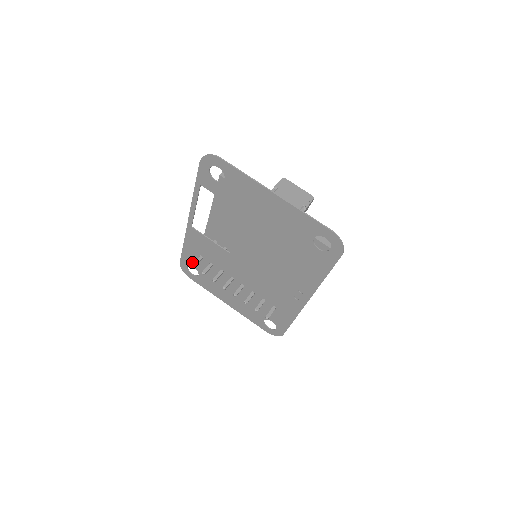
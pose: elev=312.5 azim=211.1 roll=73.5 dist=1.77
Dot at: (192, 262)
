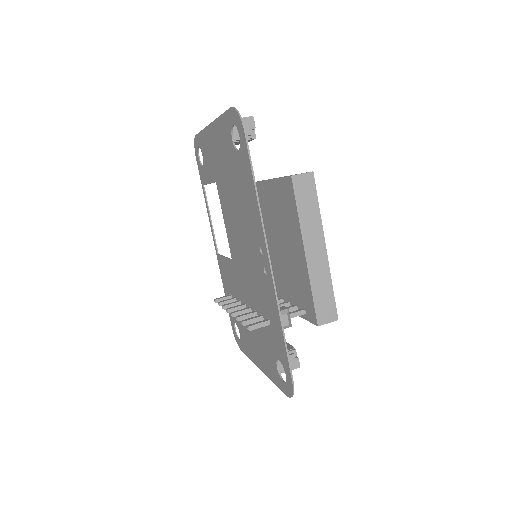
Dot at: occluded
